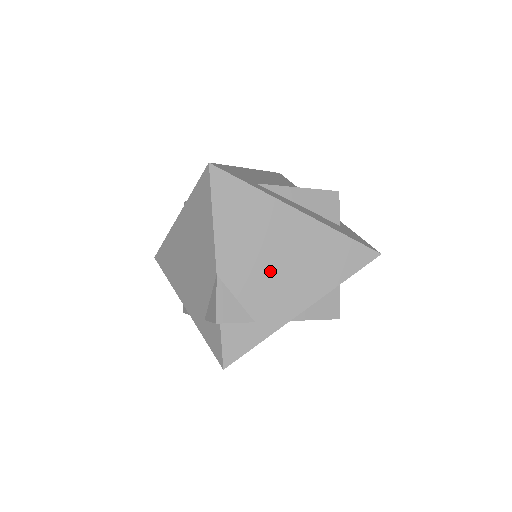
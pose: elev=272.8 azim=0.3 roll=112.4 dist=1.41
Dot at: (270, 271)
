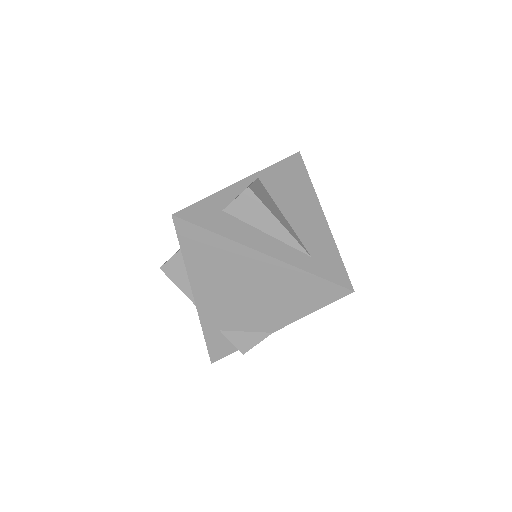
Dot at: occluded
